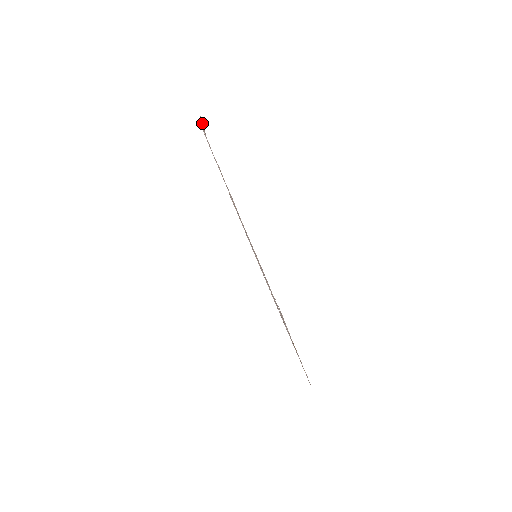
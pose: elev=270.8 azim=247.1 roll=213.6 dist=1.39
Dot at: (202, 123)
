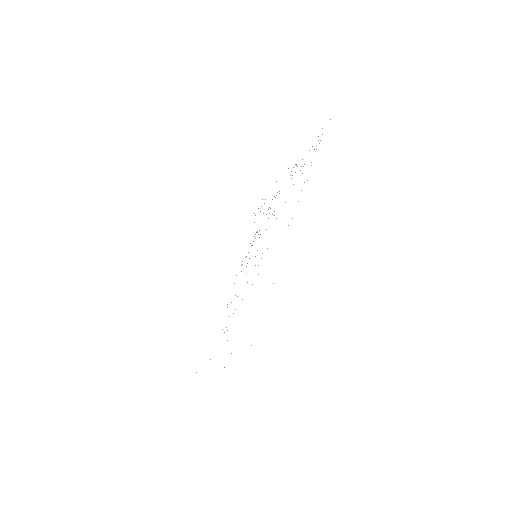
Dot at: occluded
